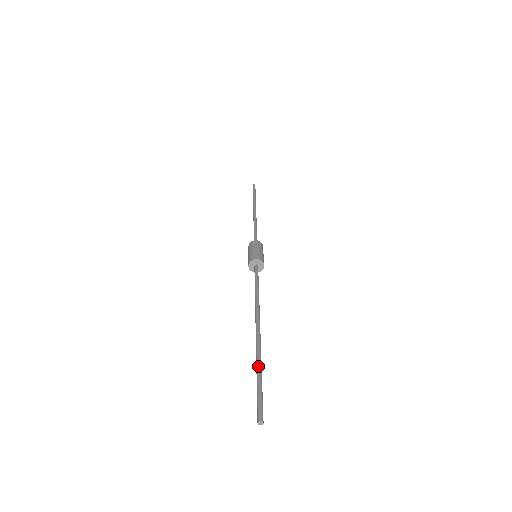
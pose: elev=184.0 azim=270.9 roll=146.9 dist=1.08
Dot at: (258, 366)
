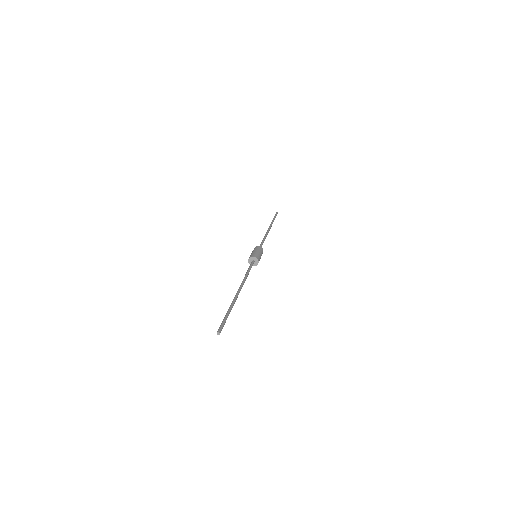
Dot at: occluded
